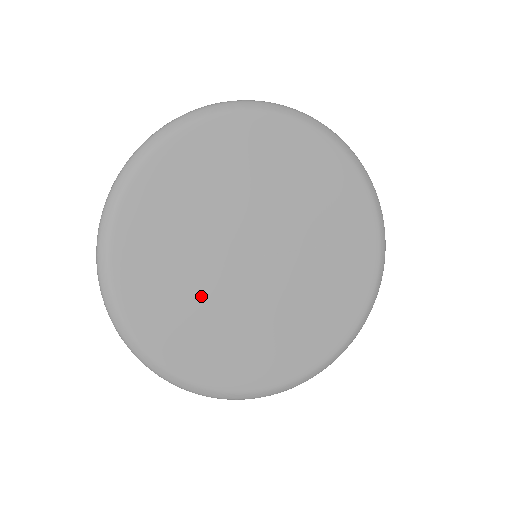
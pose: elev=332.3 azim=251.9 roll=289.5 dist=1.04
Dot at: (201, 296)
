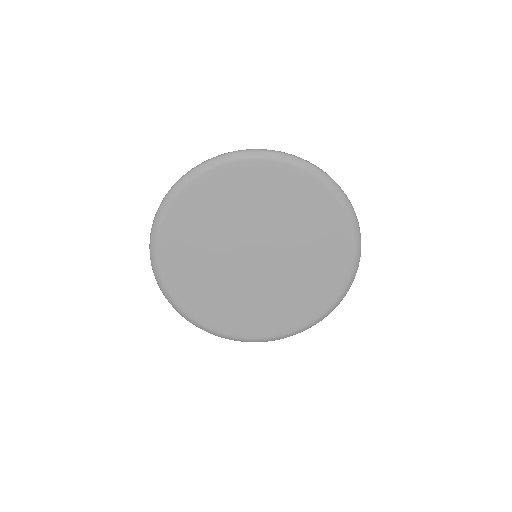
Dot at: (214, 276)
